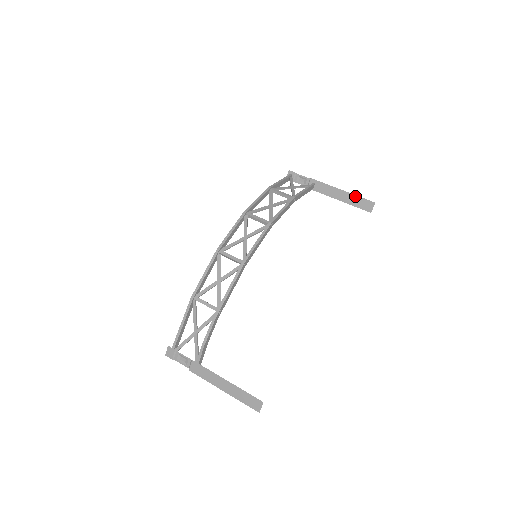
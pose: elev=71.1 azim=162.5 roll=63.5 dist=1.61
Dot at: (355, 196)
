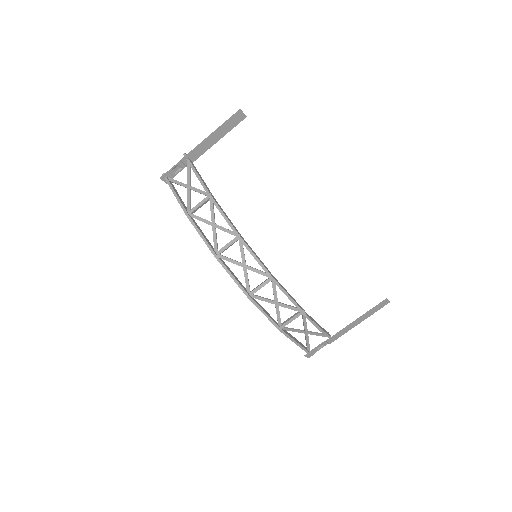
Dot at: (223, 125)
